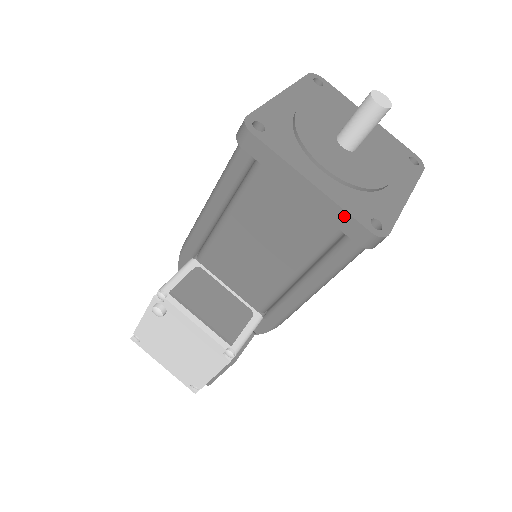
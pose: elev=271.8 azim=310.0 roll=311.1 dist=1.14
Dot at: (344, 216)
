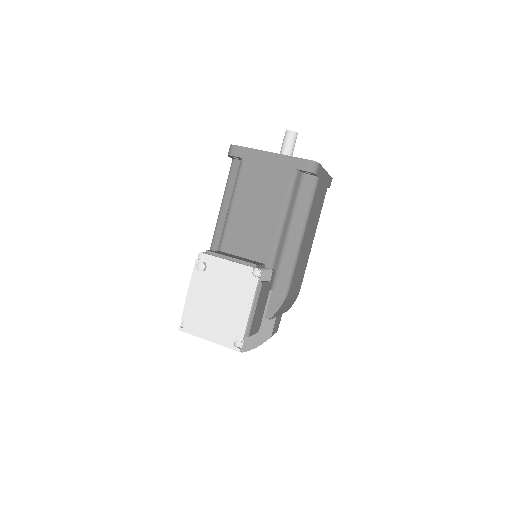
Dot at: (293, 160)
